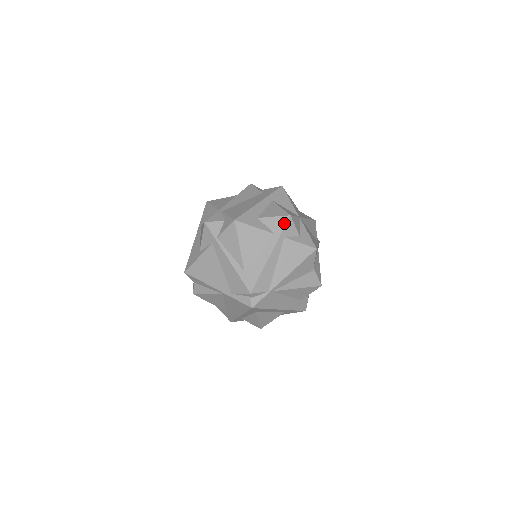
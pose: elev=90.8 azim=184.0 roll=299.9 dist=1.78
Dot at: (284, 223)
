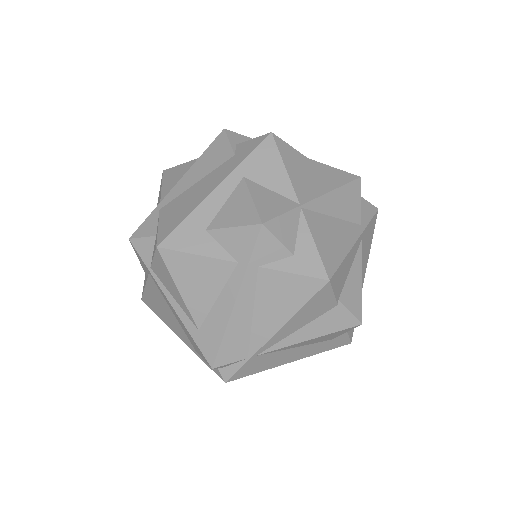
Dot at: (252, 240)
